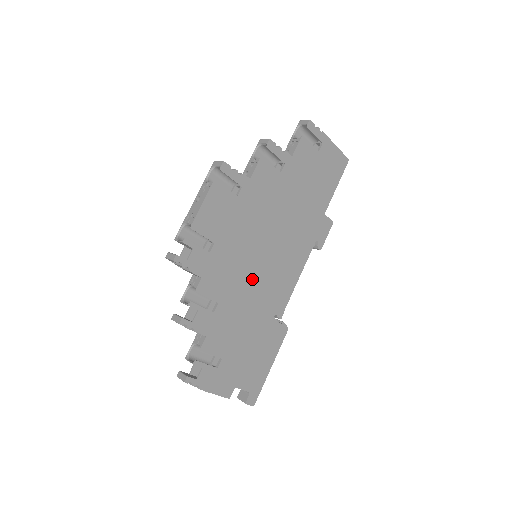
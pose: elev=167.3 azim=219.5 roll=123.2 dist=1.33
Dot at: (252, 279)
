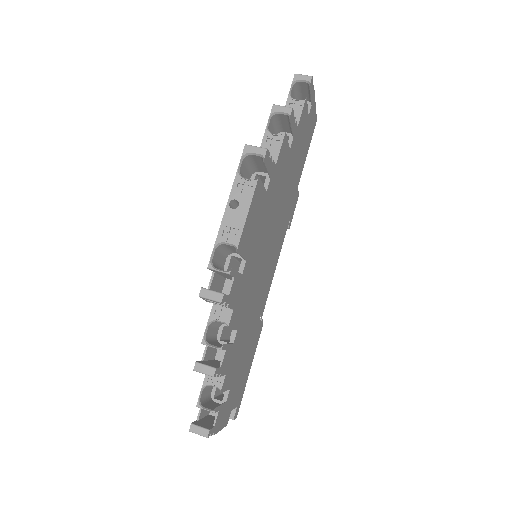
Dot at: (257, 287)
